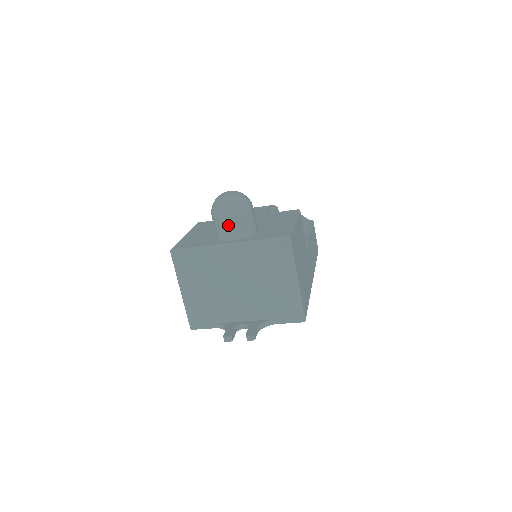
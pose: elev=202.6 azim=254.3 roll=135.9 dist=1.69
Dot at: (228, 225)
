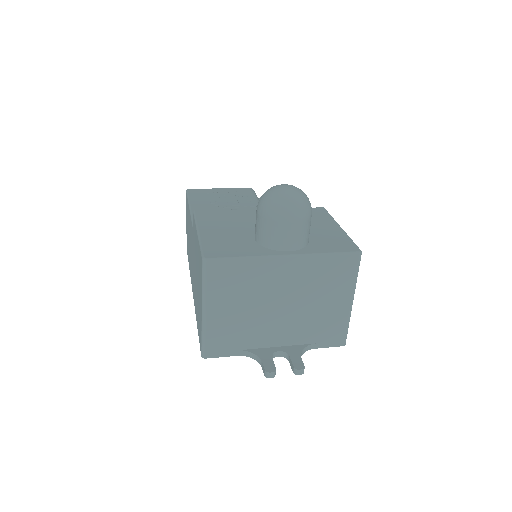
Dot at: (290, 231)
